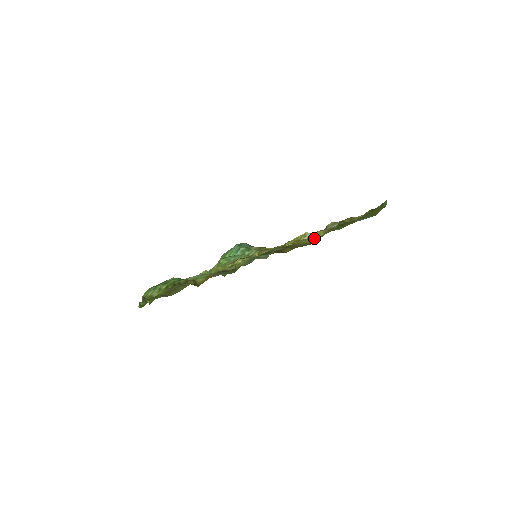
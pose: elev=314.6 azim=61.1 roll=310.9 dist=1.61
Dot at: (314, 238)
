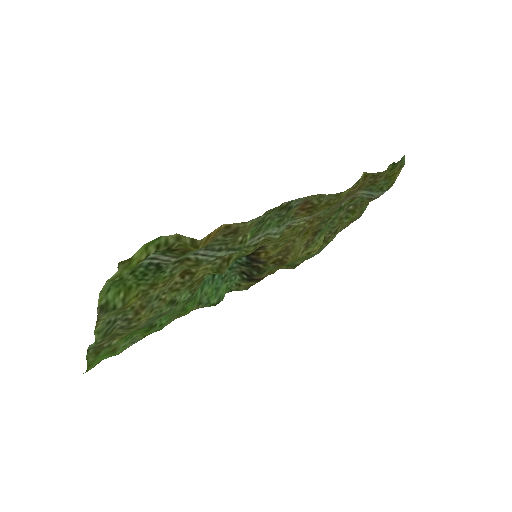
Dot at: occluded
